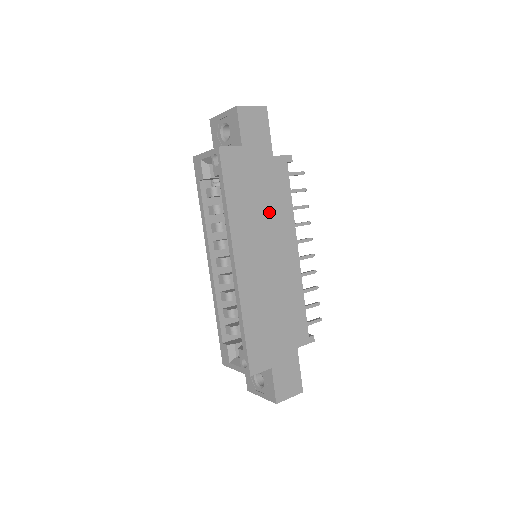
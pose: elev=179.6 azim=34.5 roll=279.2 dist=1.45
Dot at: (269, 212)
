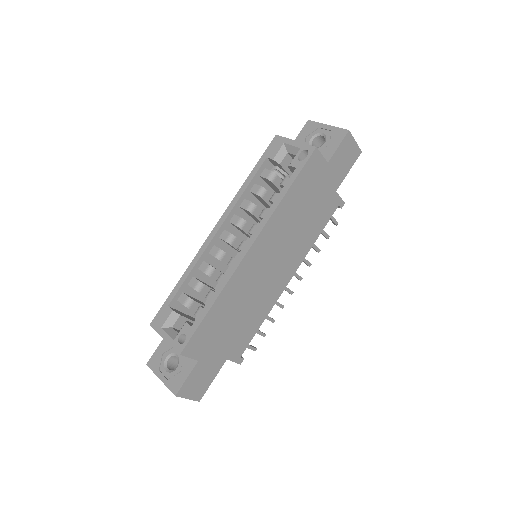
Dot at: (300, 231)
